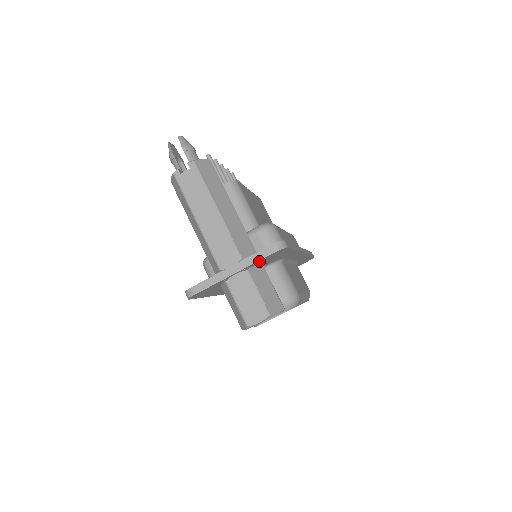
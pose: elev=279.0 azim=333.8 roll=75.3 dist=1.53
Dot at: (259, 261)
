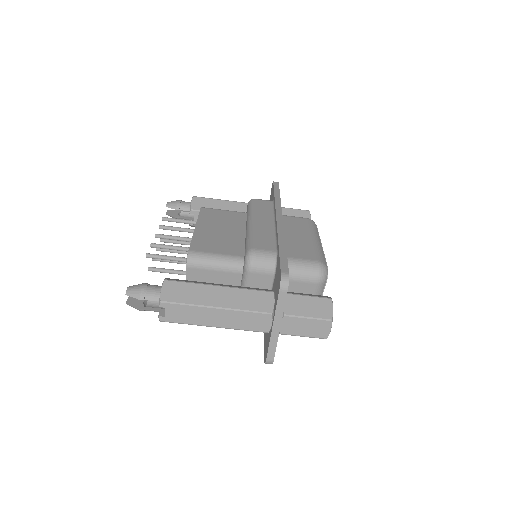
Dot at: (284, 303)
